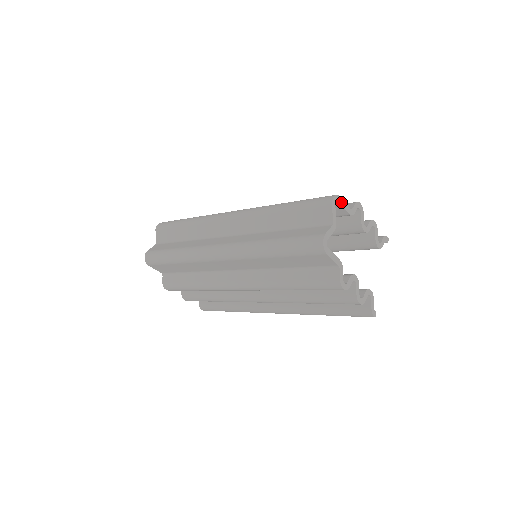
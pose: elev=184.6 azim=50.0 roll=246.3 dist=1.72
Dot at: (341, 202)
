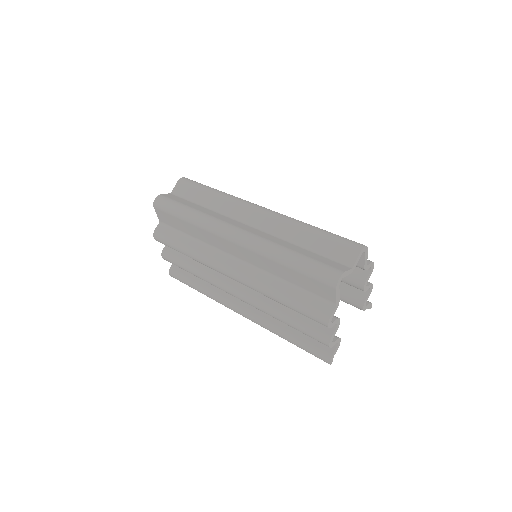
Dot at: (366, 254)
